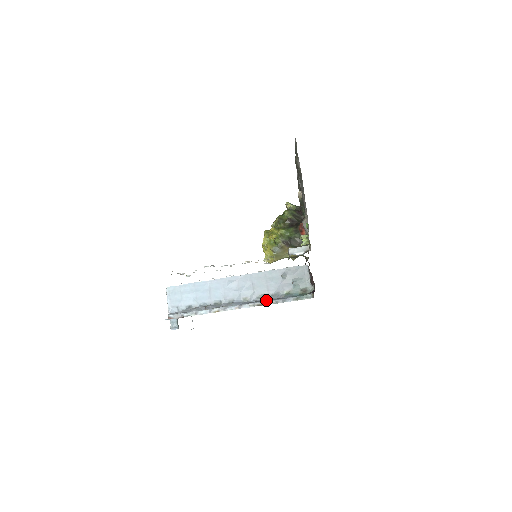
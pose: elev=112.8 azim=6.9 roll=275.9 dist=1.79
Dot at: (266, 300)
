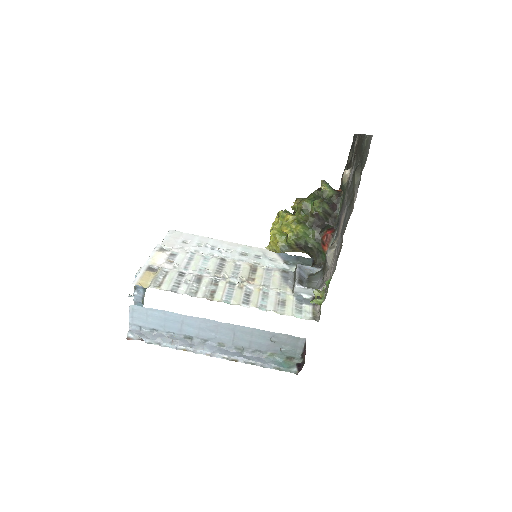
Dot at: (244, 357)
